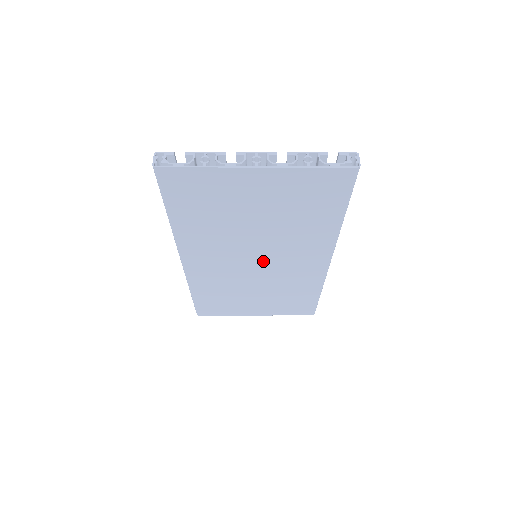
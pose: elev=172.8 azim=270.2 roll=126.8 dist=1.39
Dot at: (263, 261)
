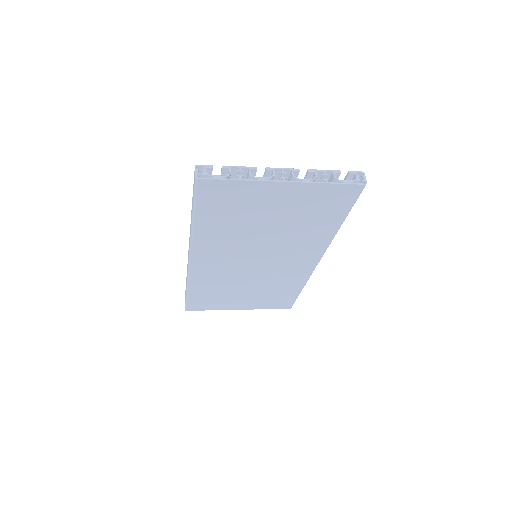
Dot at: (263, 260)
